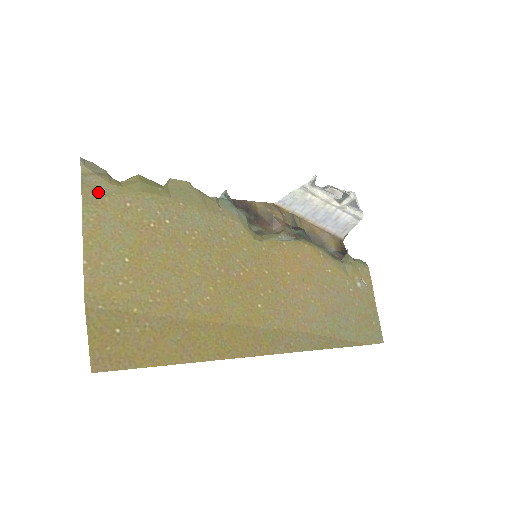
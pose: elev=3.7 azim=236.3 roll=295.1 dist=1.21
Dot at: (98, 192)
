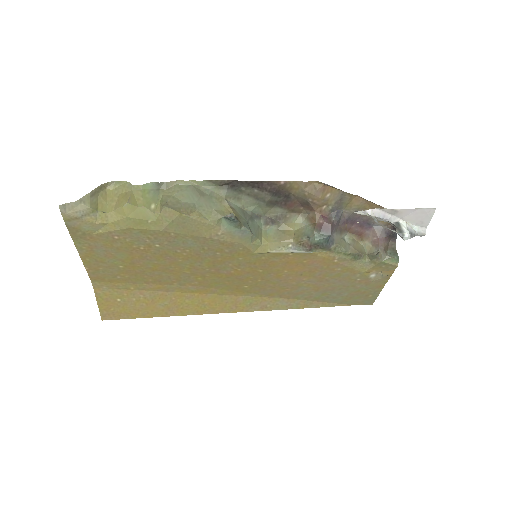
Dot at: (84, 231)
